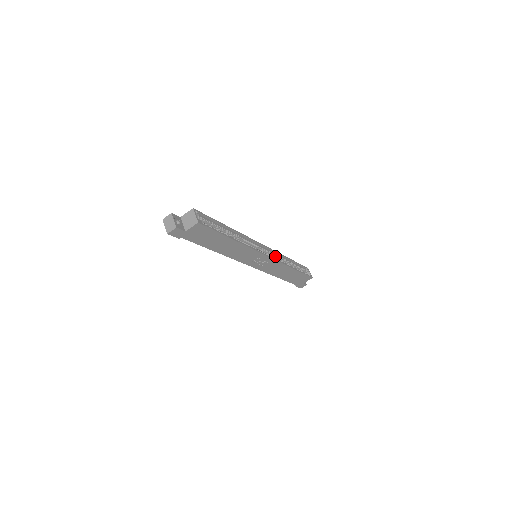
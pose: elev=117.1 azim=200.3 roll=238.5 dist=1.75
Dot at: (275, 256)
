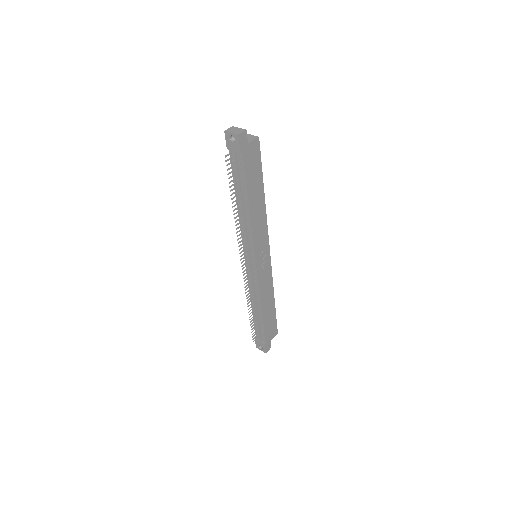
Dot at: occluded
